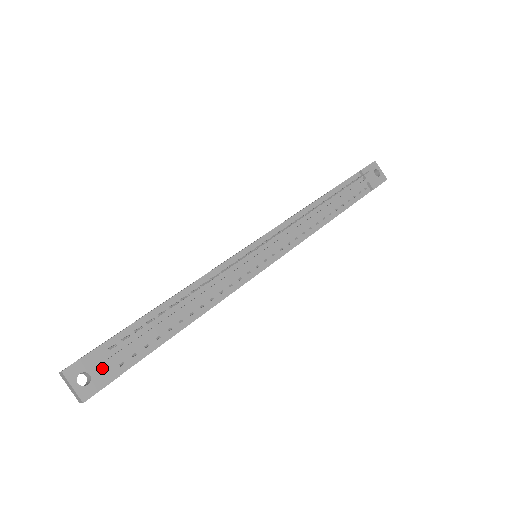
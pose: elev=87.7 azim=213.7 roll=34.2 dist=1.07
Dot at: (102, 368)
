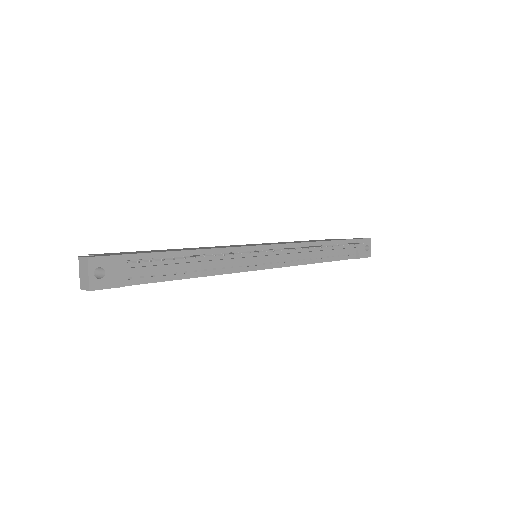
Dot at: (116, 273)
